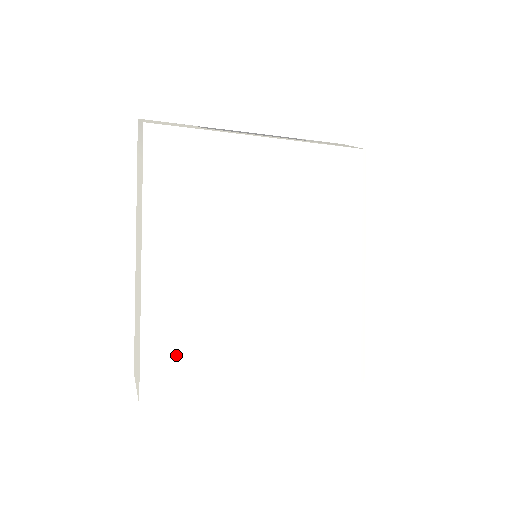
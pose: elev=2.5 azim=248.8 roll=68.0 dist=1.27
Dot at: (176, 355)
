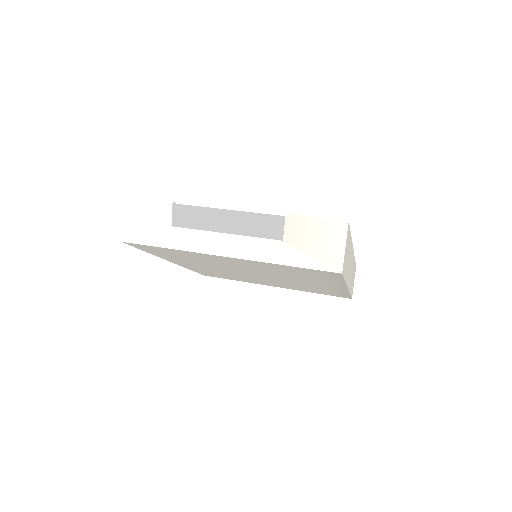
Dot at: (214, 274)
